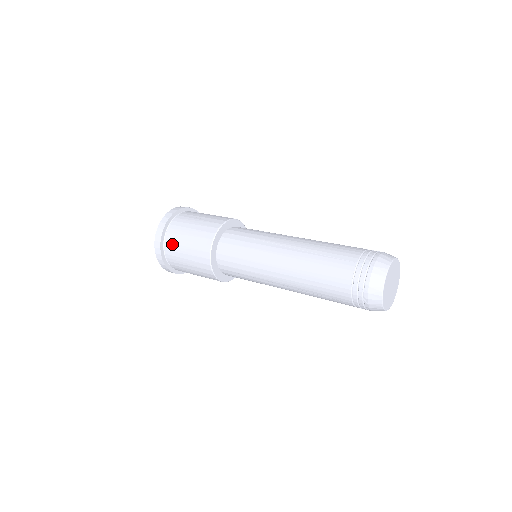
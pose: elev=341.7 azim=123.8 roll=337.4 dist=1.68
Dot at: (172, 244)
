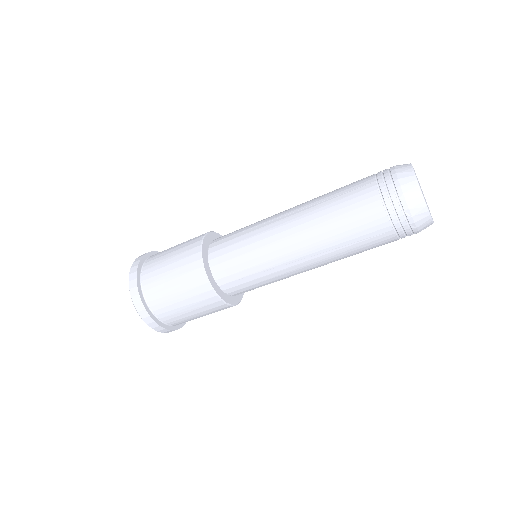
Dot at: occluded
